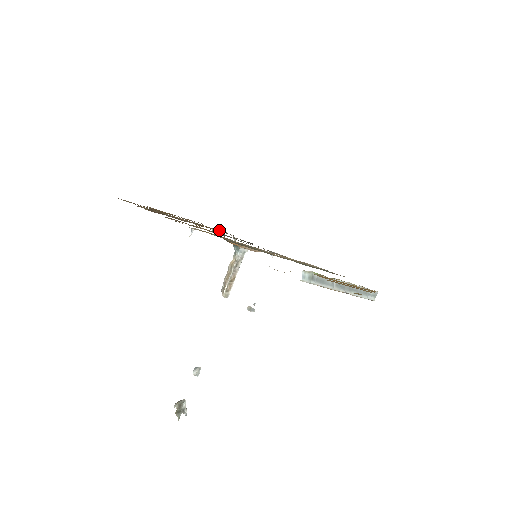
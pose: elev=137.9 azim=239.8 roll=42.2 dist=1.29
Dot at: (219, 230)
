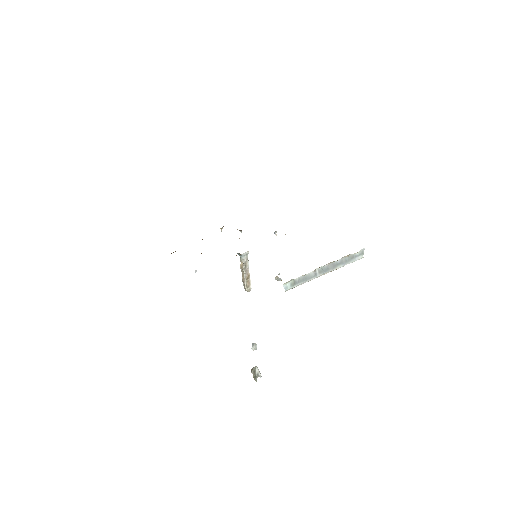
Dot at: occluded
